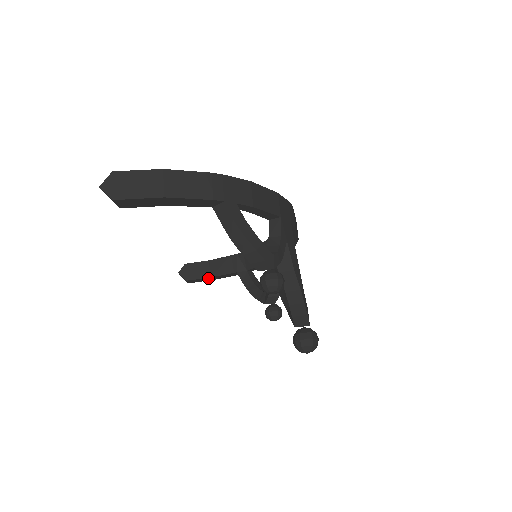
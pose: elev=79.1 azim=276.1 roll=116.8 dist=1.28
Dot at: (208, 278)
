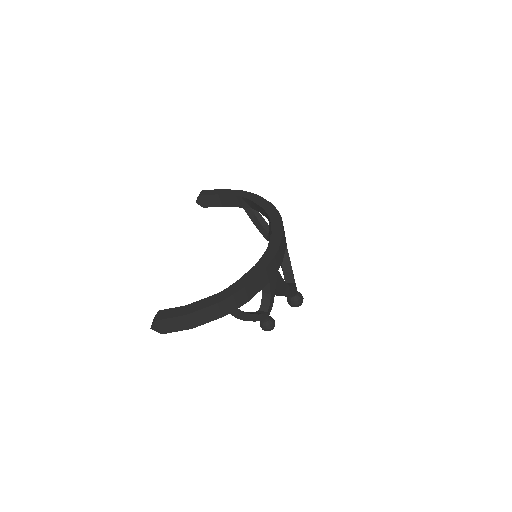
Dot at: (220, 205)
